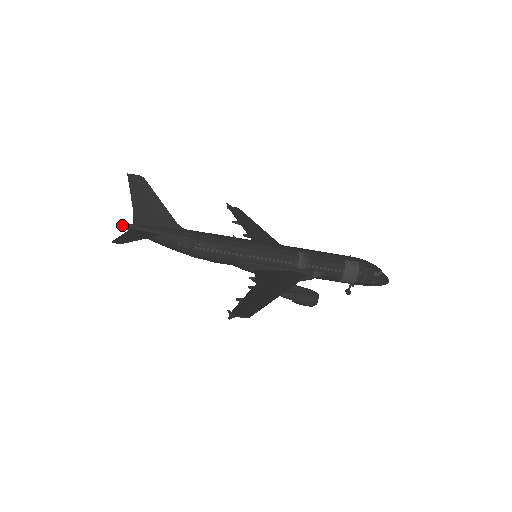
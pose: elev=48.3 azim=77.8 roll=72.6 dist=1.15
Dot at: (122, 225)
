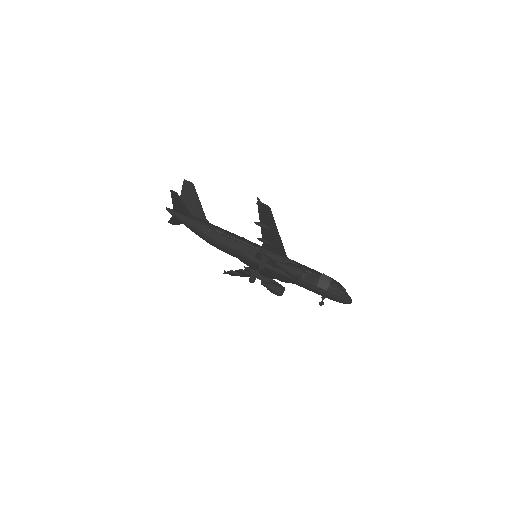
Dot at: (168, 208)
